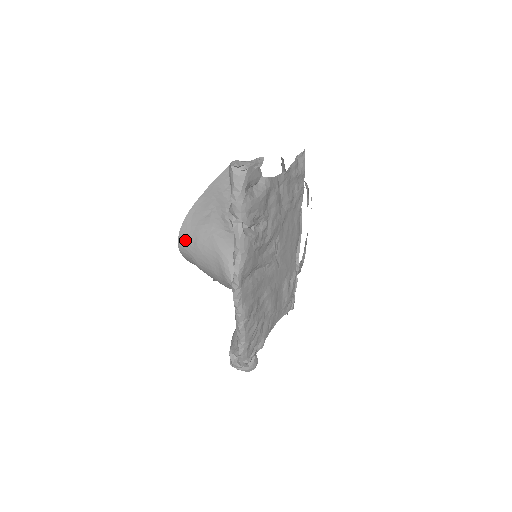
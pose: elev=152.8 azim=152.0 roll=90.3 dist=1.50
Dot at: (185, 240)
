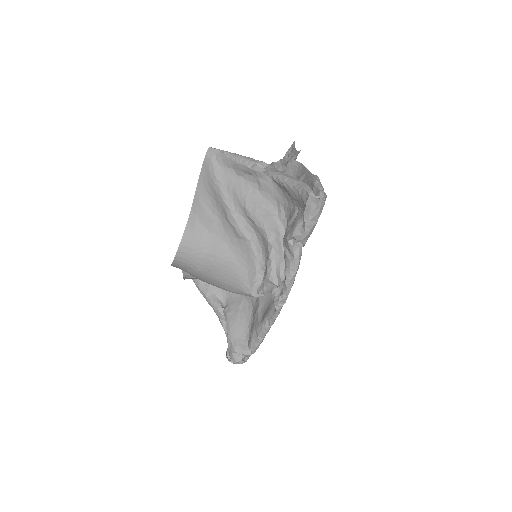
Dot at: (189, 250)
